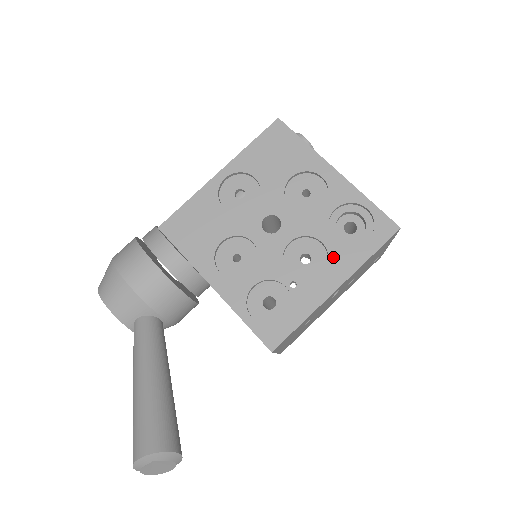
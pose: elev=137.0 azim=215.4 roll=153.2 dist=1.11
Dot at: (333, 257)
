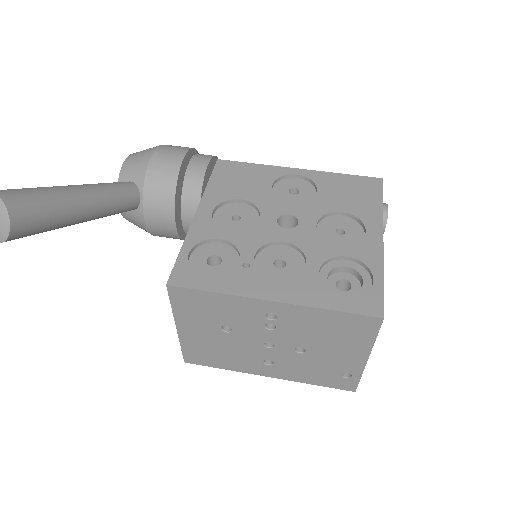
Dot at: (300, 280)
